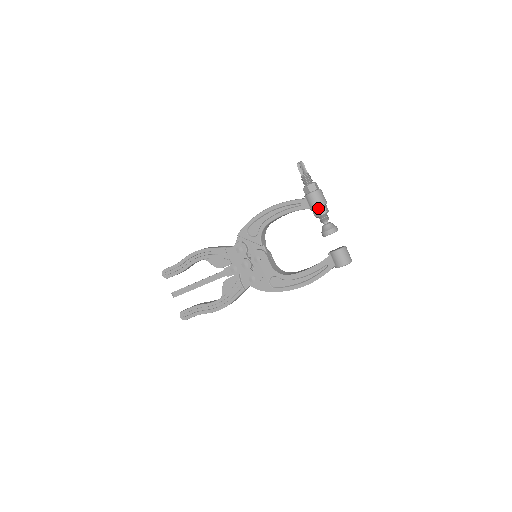
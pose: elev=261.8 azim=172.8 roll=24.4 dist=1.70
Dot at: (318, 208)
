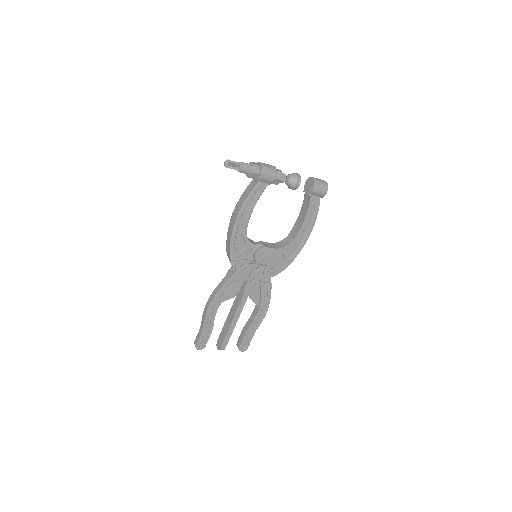
Dot at: (275, 177)
